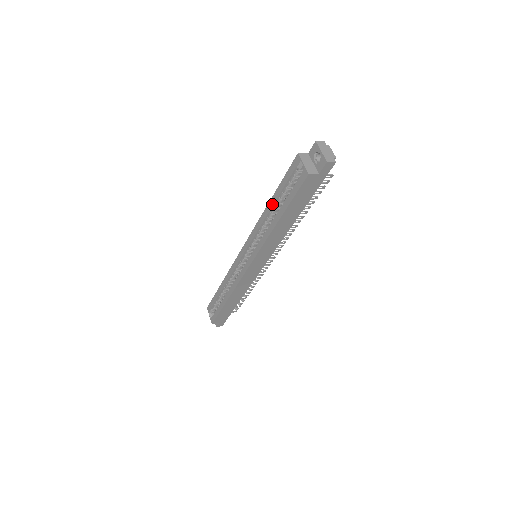
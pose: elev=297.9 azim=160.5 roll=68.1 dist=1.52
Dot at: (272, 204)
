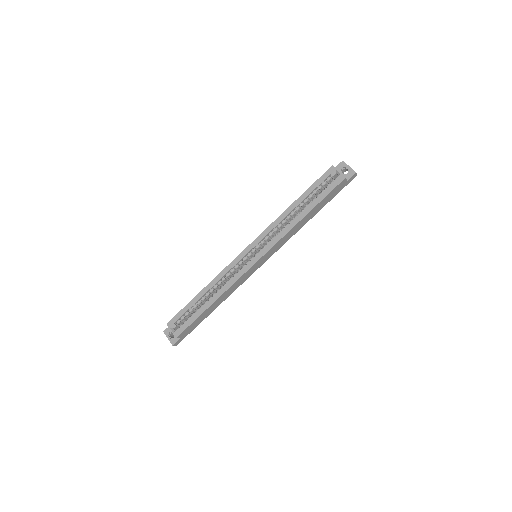
Dot at: (298, 204)
